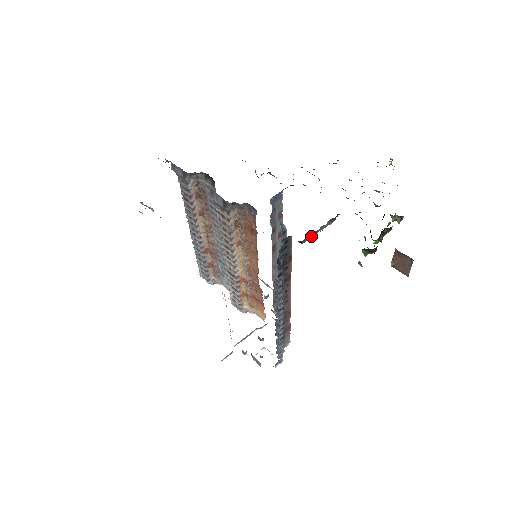
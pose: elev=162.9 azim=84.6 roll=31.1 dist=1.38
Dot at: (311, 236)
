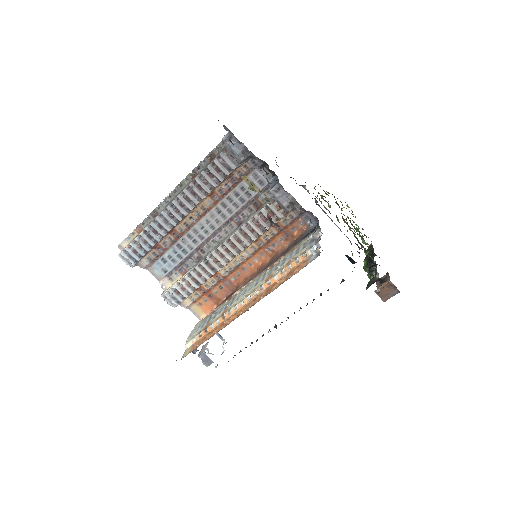
Dot at: occluded
